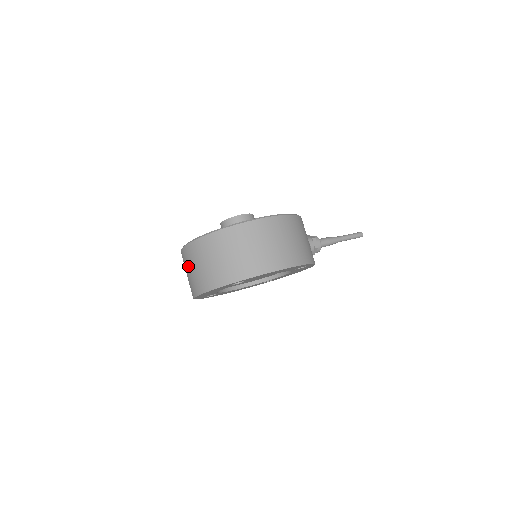
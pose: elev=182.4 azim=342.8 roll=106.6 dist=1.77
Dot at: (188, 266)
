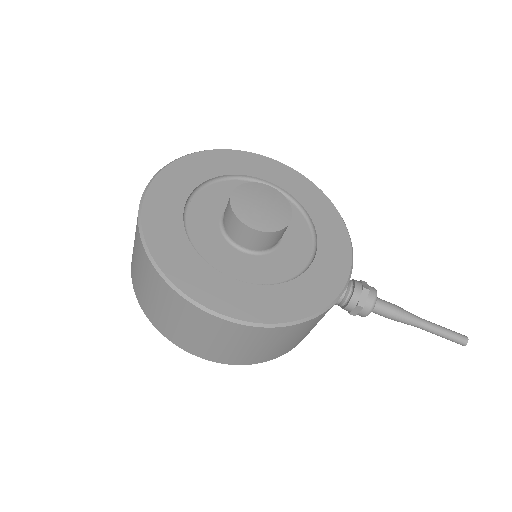
Dot at: occluded
